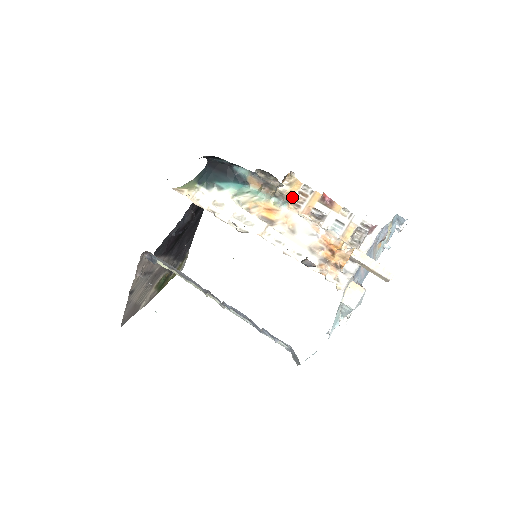
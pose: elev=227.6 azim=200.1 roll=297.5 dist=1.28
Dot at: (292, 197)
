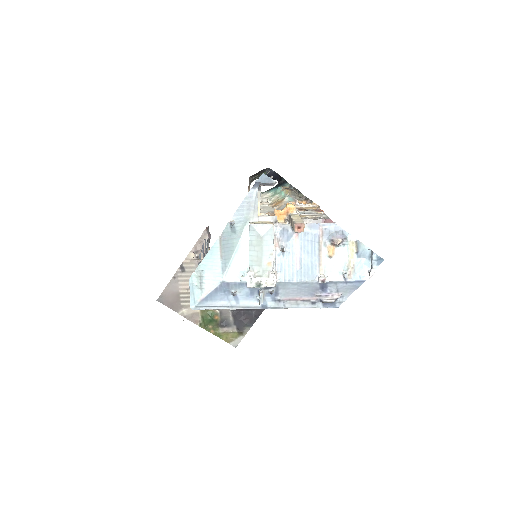
Dot at: (300, 203)
